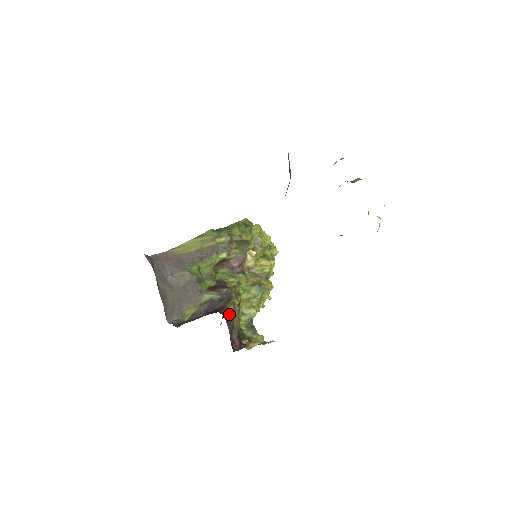
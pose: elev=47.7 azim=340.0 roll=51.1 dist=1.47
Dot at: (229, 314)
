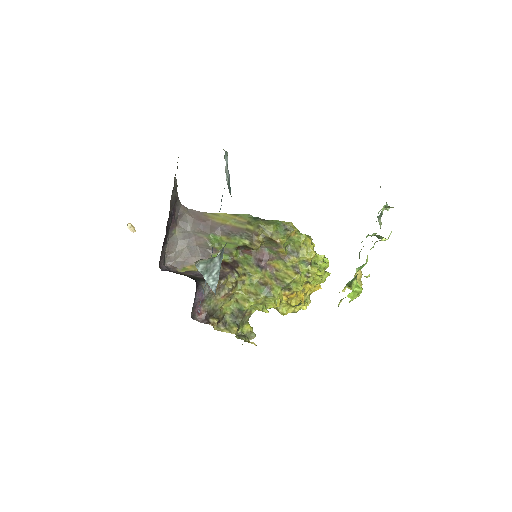
Dot at: (207, 288)
